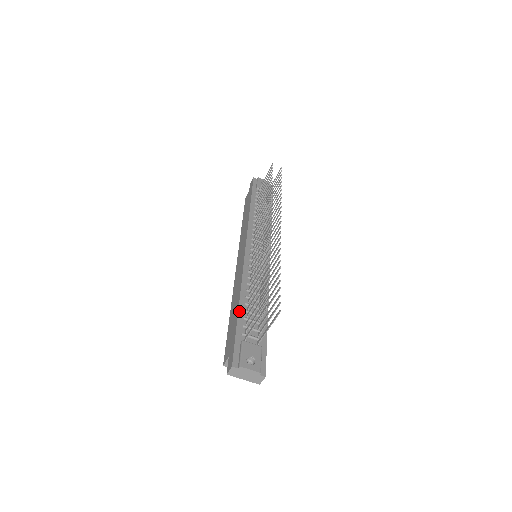
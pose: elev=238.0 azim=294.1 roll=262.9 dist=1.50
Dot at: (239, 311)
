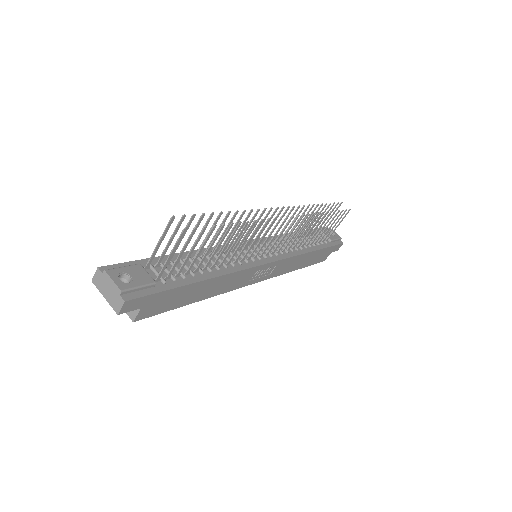
Dot at: occluded
